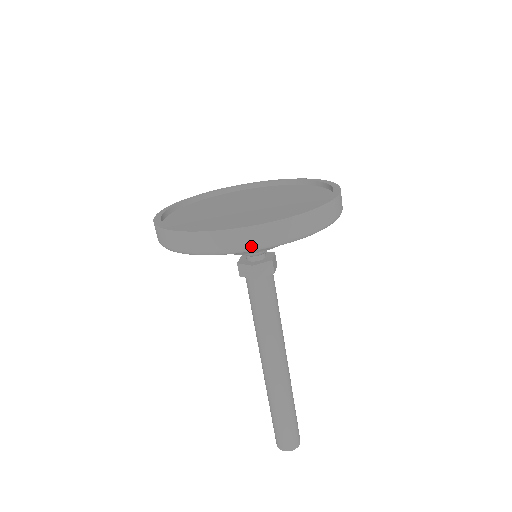
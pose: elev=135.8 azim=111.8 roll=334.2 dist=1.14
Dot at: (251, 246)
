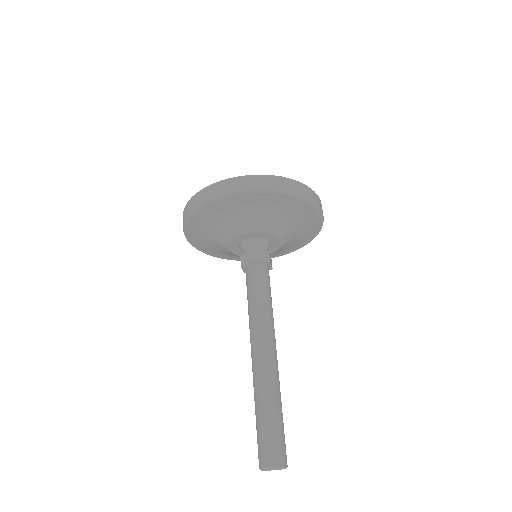
Dot at: (256, 187)
